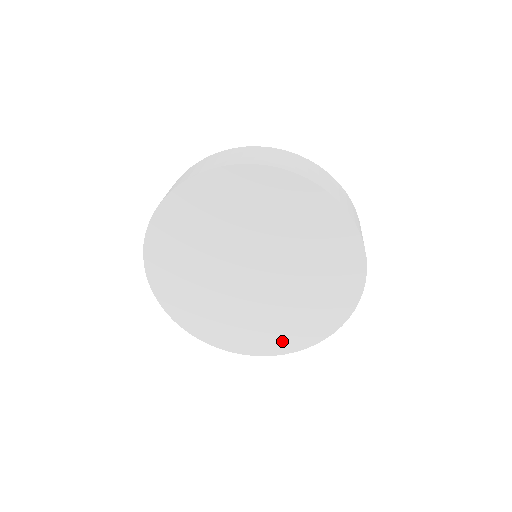
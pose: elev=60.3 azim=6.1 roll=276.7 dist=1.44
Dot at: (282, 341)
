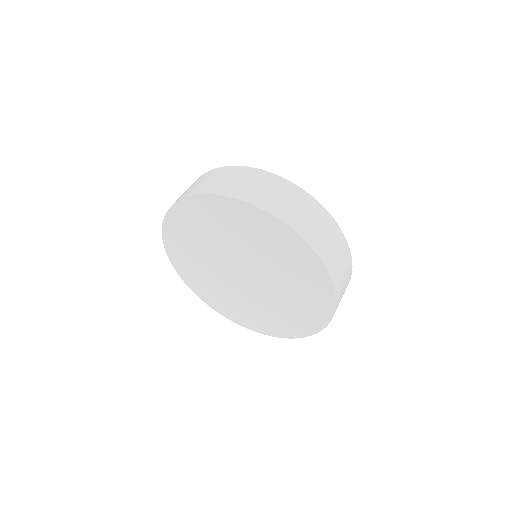
Dot at: (318, 306)
